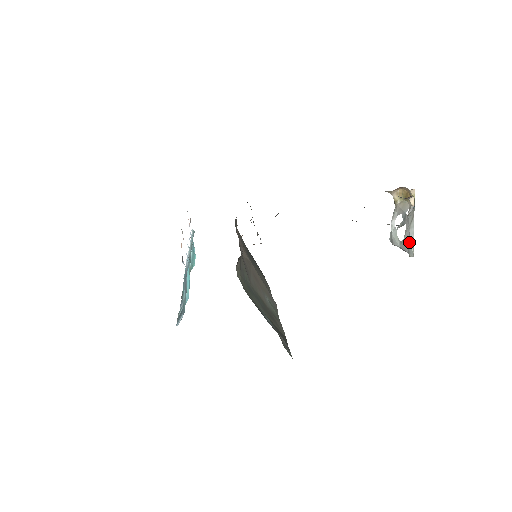
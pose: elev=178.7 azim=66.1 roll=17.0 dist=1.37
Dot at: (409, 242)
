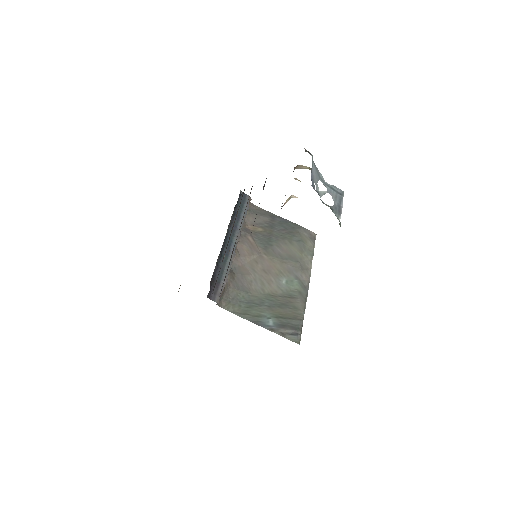
Dot at: occluded
